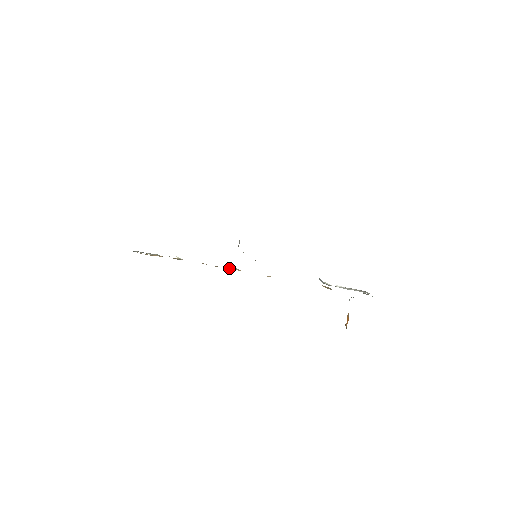
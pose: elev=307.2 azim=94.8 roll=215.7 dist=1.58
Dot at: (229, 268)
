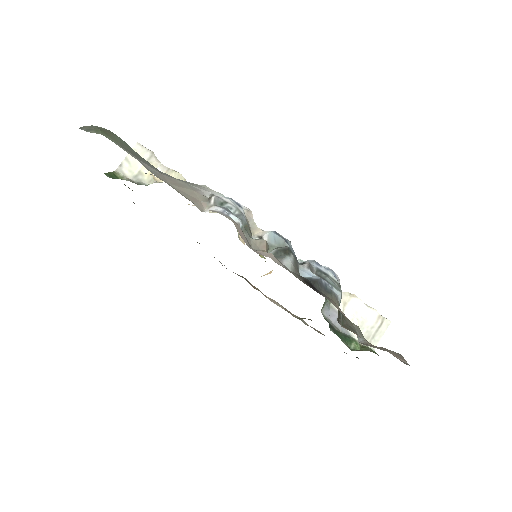
Dot at: occluded
